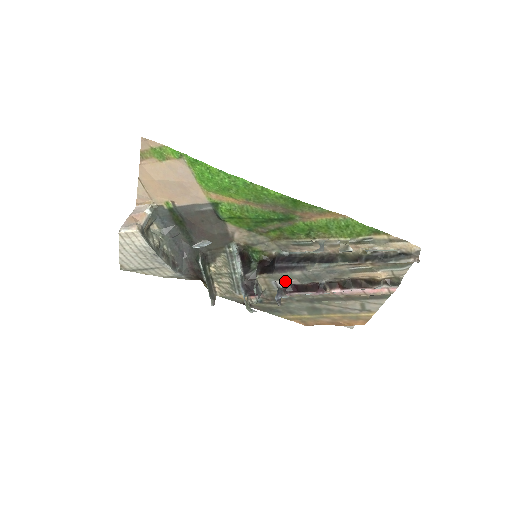
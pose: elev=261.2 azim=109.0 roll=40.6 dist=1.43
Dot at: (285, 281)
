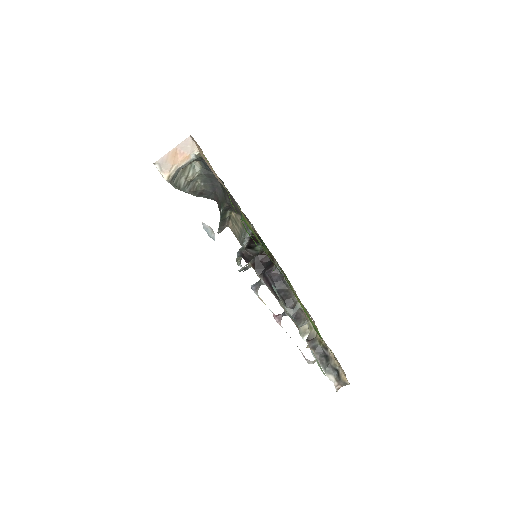
Dot at: occluded
